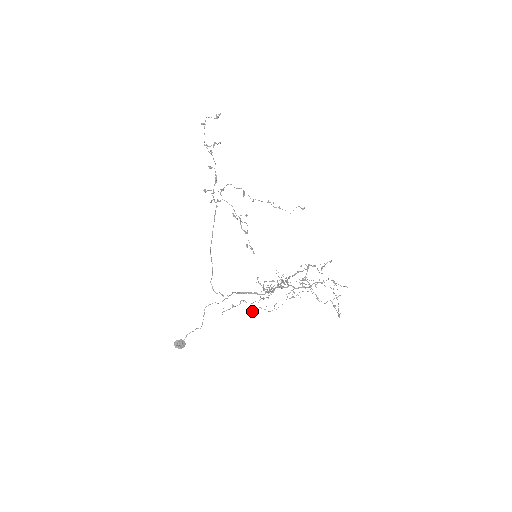
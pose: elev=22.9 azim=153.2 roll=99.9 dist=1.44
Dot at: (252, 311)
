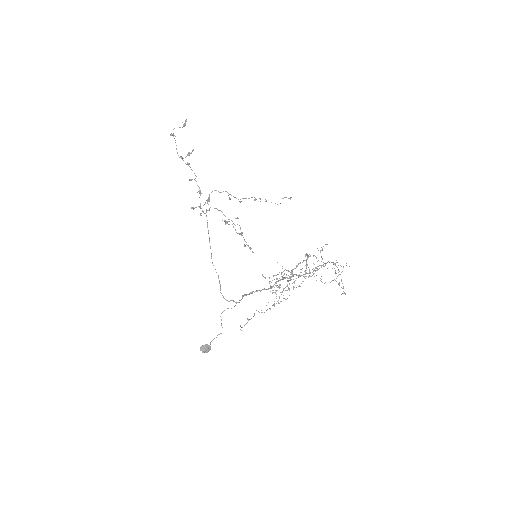
Dot at: occluded
